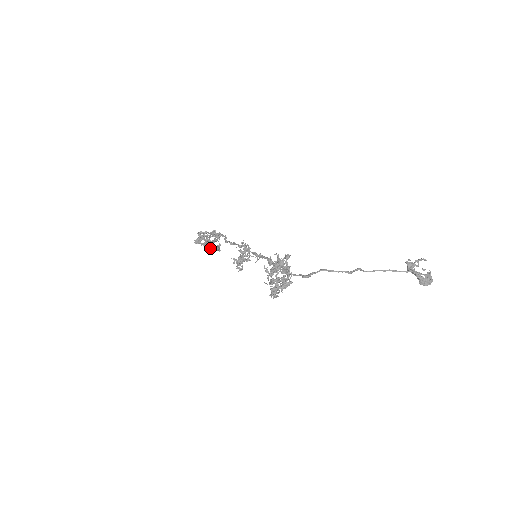
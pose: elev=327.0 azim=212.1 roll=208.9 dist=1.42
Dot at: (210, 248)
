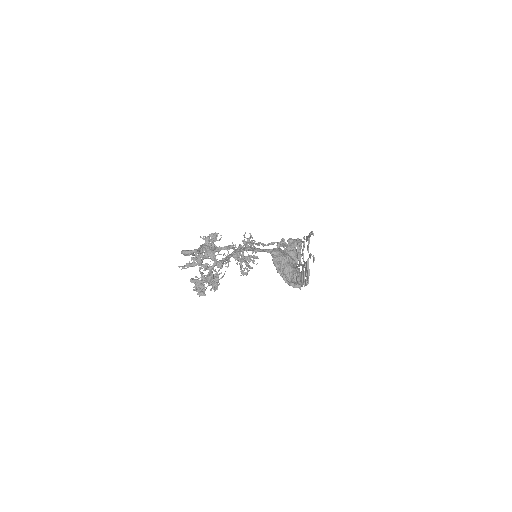
Dot at: occluded
